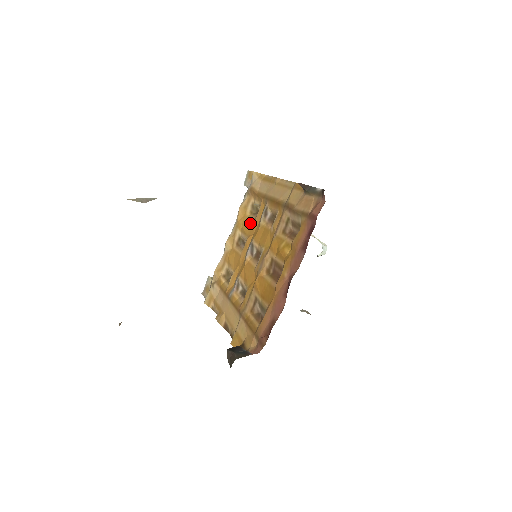
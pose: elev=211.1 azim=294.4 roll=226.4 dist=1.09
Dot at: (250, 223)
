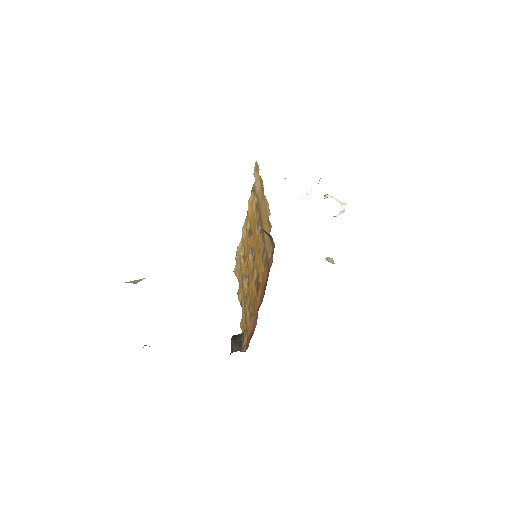
Dot at: (253, 222)
